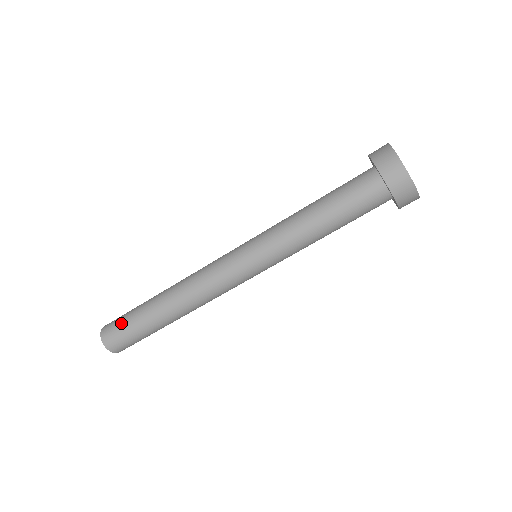
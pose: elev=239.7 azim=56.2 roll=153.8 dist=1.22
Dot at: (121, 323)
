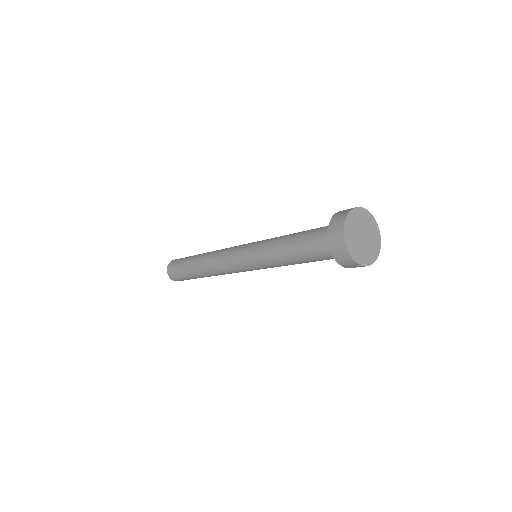
Dot at: (177, 265)
